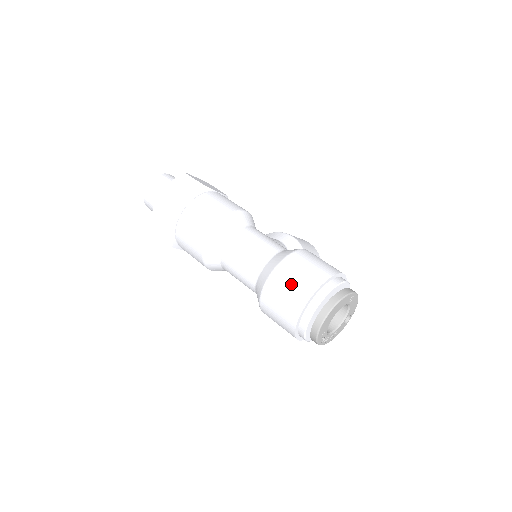
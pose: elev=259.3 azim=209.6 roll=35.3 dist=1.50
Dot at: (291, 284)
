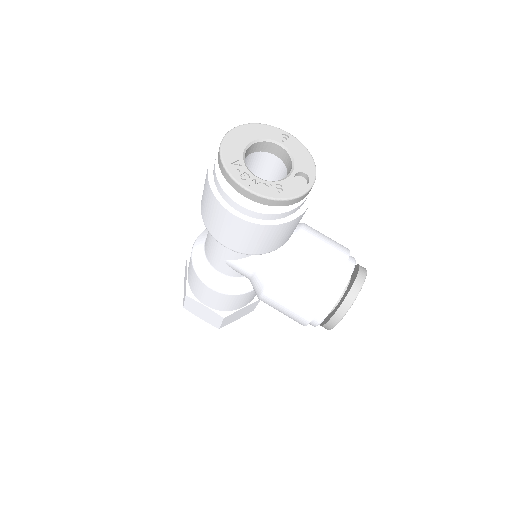
Dot at: occluded
